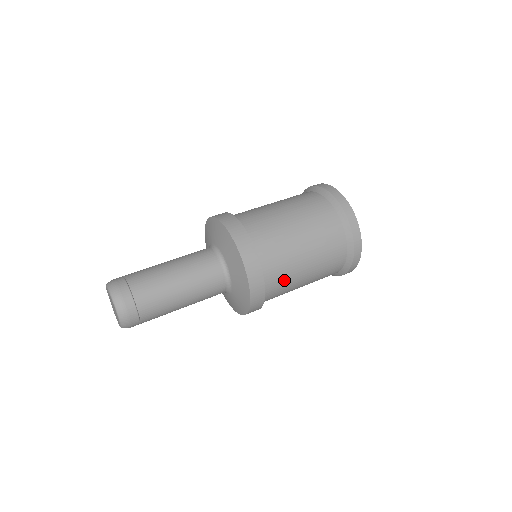
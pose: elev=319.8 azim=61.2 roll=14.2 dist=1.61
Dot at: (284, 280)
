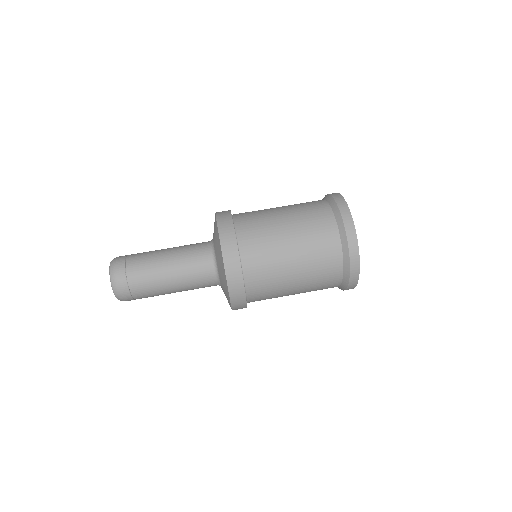
Dot at: occluded
